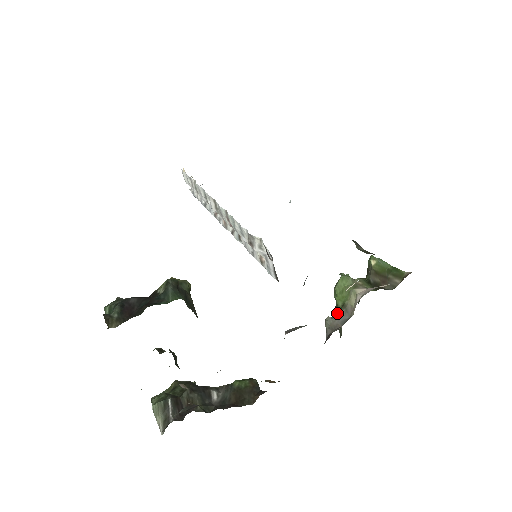
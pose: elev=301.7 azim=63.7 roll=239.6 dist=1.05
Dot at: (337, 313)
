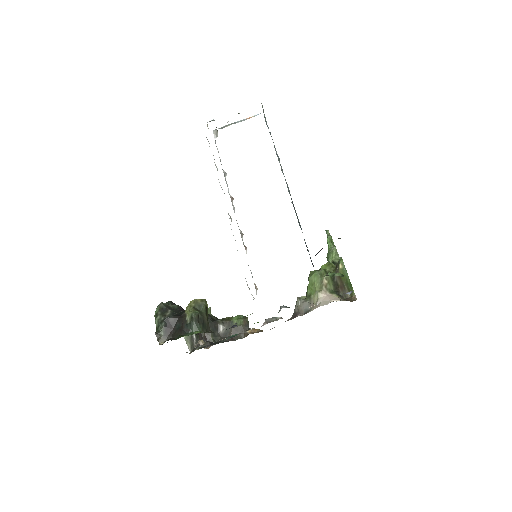
Dot at: (306, 294)
